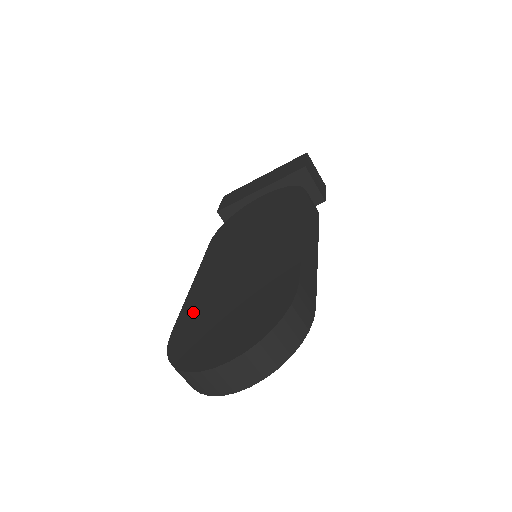
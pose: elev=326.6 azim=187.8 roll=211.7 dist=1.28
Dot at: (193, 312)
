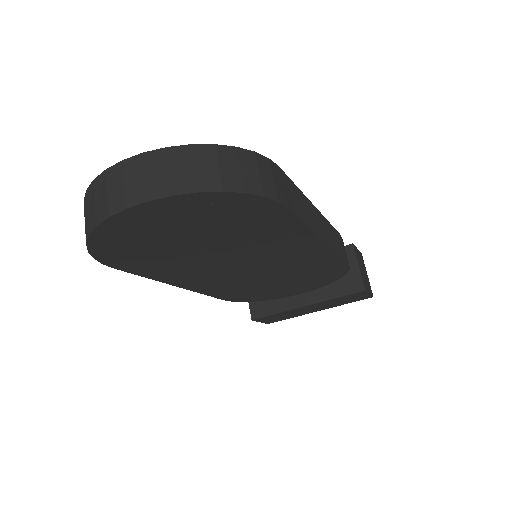
Dot at: occluded
